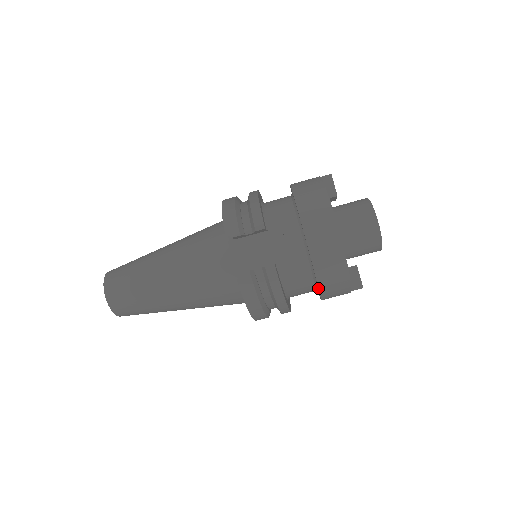
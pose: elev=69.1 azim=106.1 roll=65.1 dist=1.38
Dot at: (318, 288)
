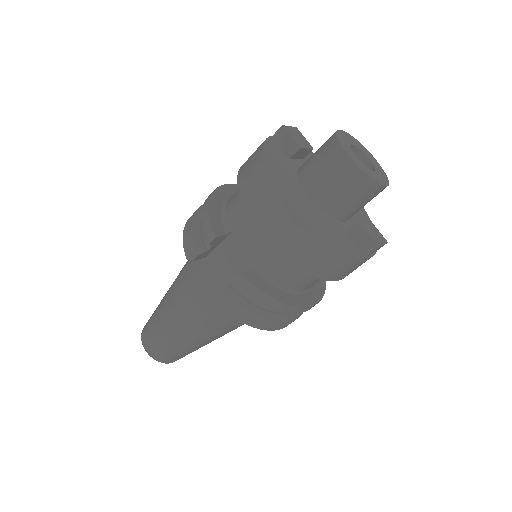
Dot at: (312, 275)
